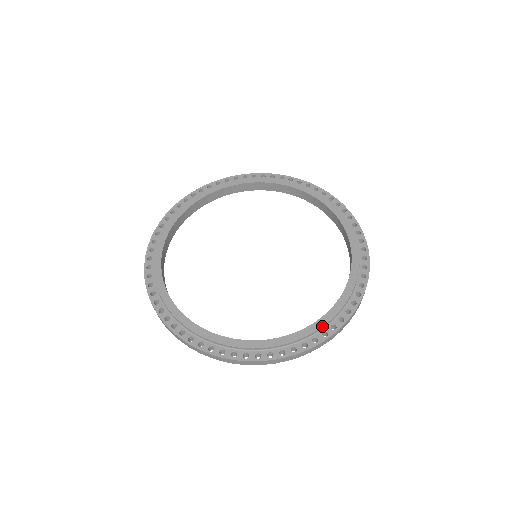
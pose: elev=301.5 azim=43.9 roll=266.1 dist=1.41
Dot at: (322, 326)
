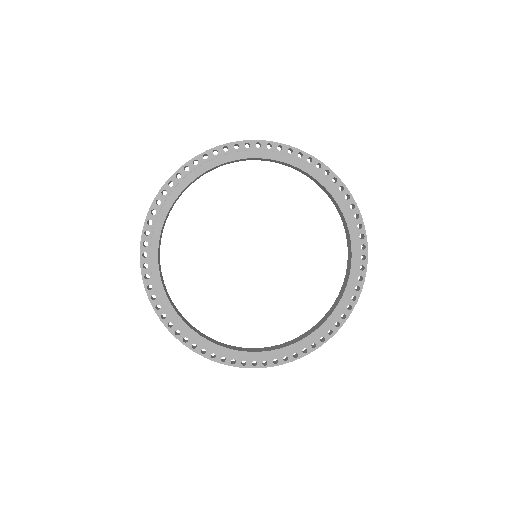
Dot at: (256, 359)
